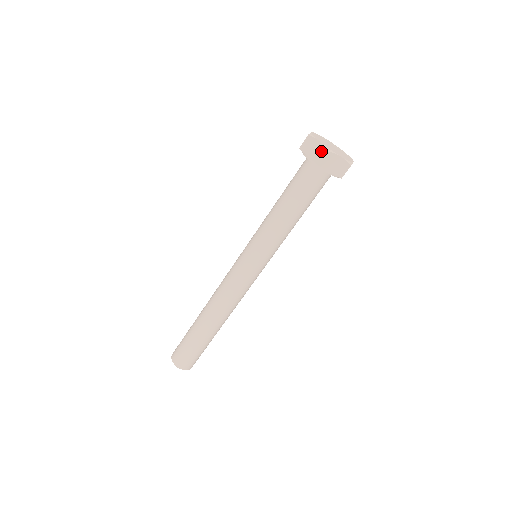
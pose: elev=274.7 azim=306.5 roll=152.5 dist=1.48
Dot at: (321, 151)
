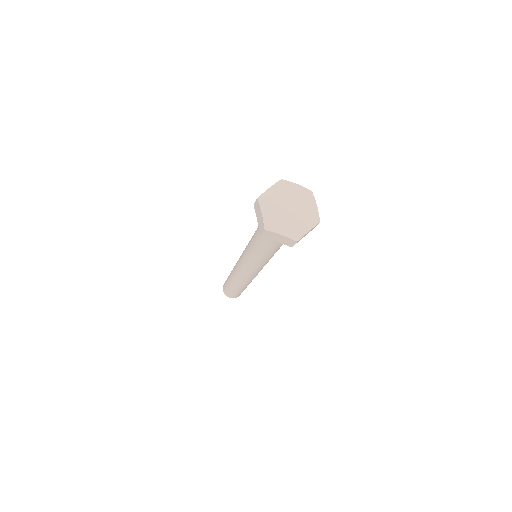
Dot at: (262, 225)
